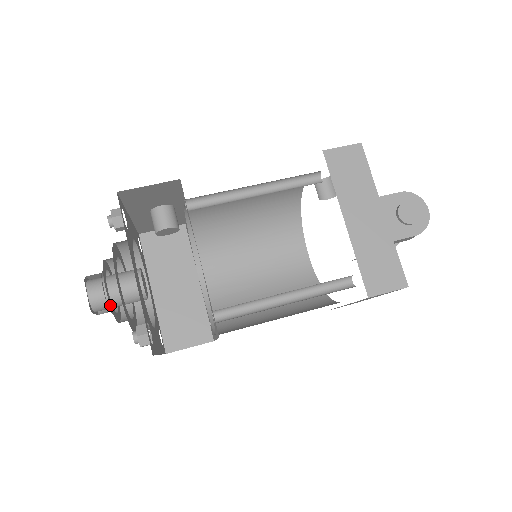
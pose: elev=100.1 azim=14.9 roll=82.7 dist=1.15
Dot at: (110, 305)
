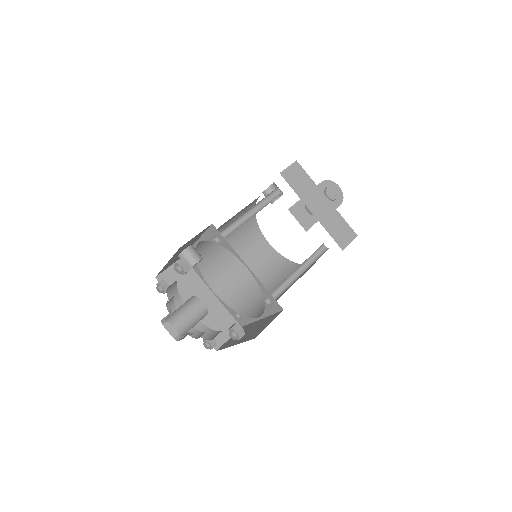
Dot at: occluded
